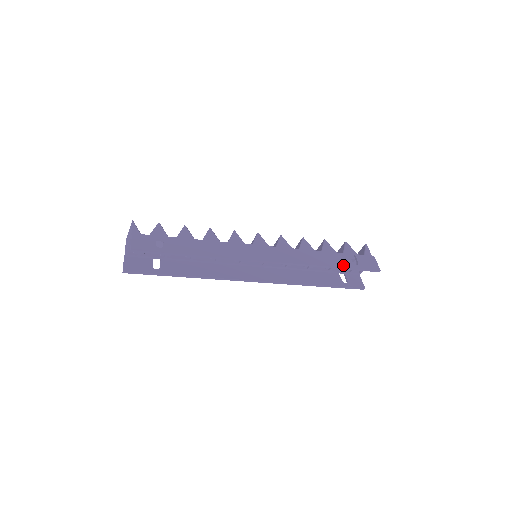
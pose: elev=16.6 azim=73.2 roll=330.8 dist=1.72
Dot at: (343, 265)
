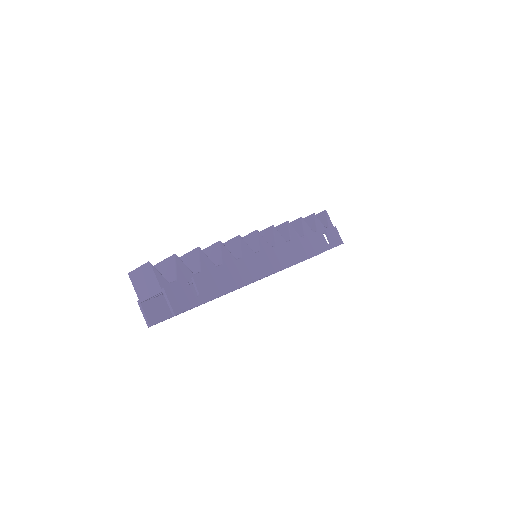
Dot at: (323, 249)
